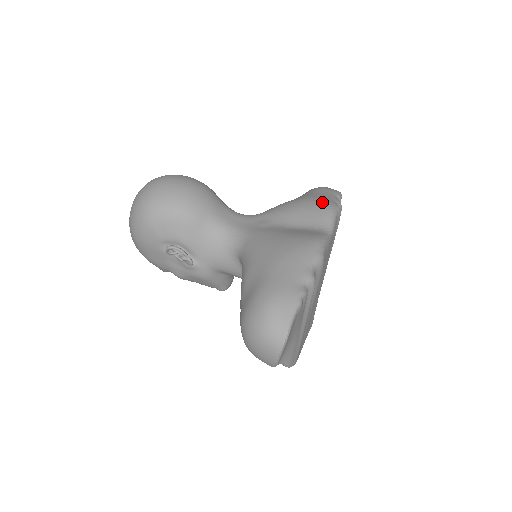
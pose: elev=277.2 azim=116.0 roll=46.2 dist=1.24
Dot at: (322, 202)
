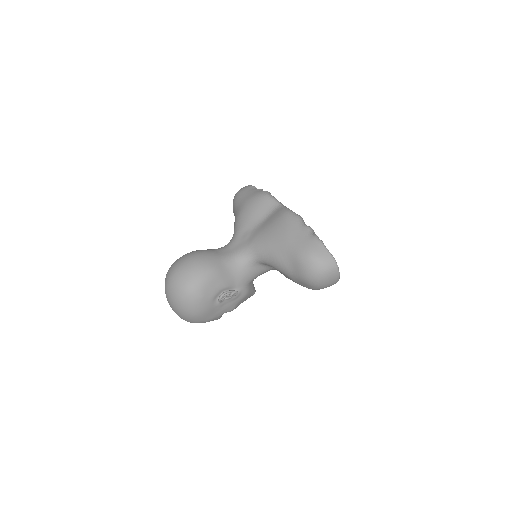
Dot at: (257, 197)
